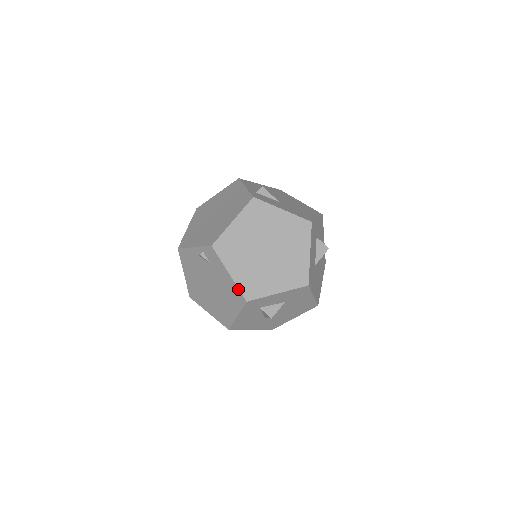
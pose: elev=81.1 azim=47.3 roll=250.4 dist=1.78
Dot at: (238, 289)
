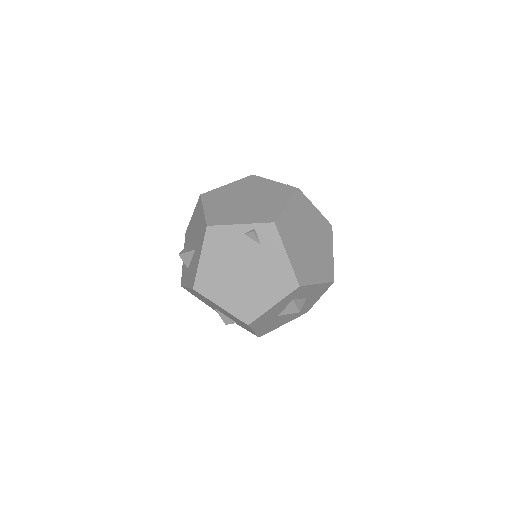
Dot at: (293, 272)
